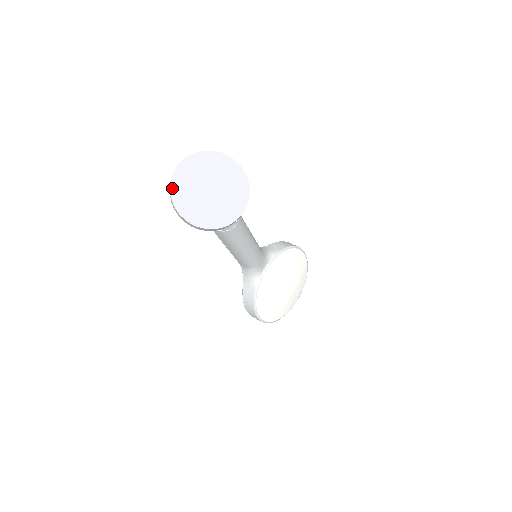
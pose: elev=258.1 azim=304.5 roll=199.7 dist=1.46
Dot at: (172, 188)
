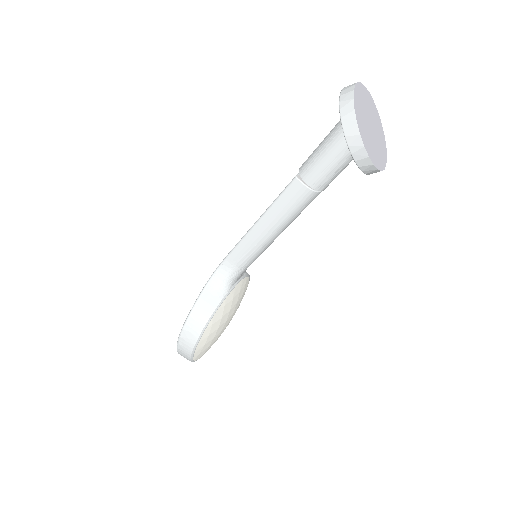
Dot at: (355, 94)
